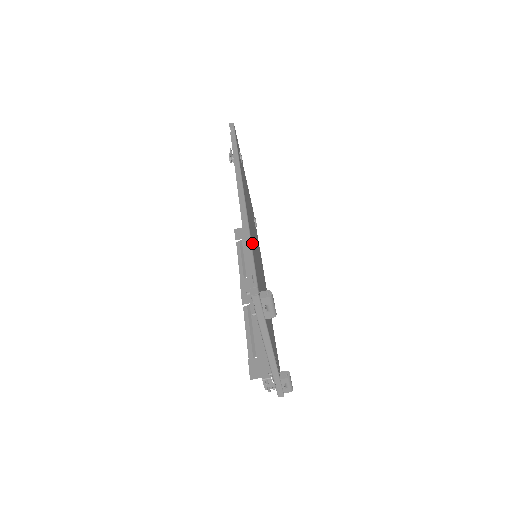
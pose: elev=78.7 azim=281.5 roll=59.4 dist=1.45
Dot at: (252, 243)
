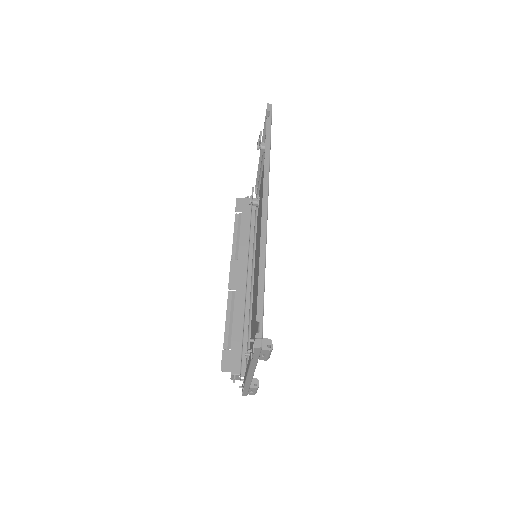
Dot at: occluded
